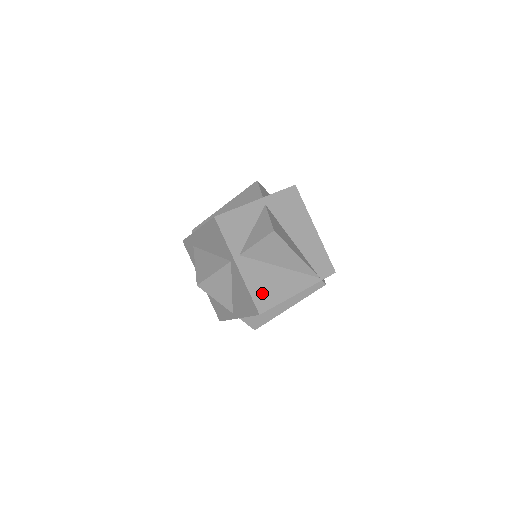
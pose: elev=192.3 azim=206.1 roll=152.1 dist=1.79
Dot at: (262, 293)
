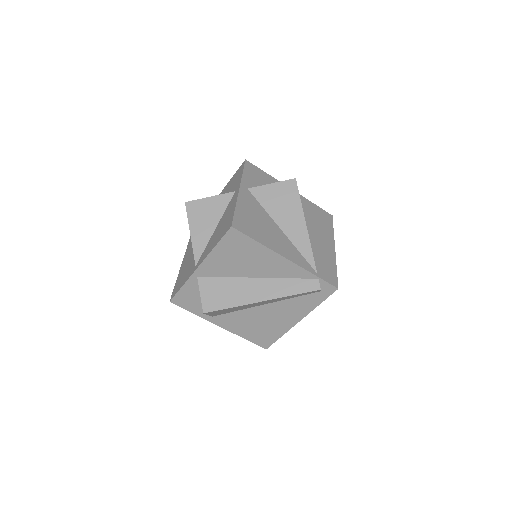
Dot at: (247, 221)
